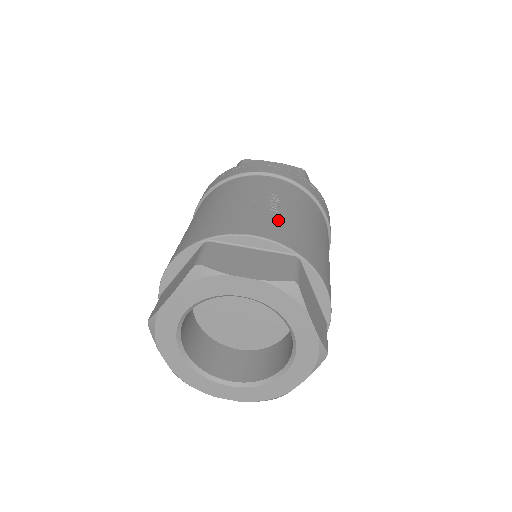
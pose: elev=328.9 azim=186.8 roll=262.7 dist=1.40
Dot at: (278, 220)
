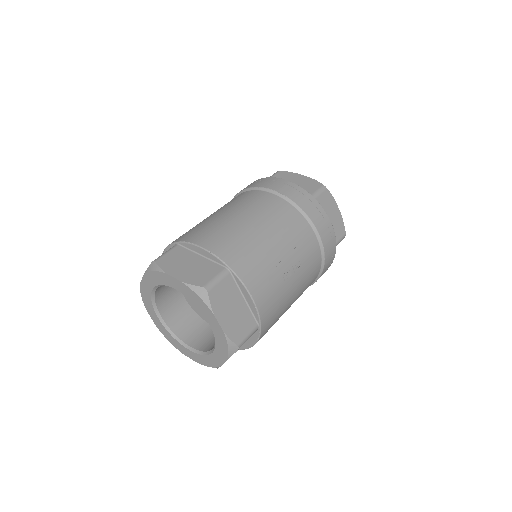
Dot at: (278, 291)
